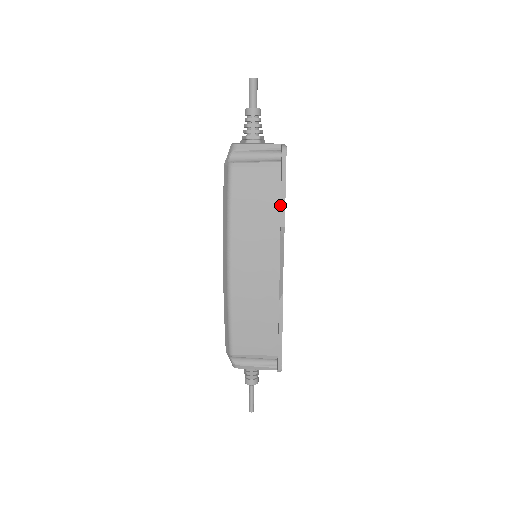
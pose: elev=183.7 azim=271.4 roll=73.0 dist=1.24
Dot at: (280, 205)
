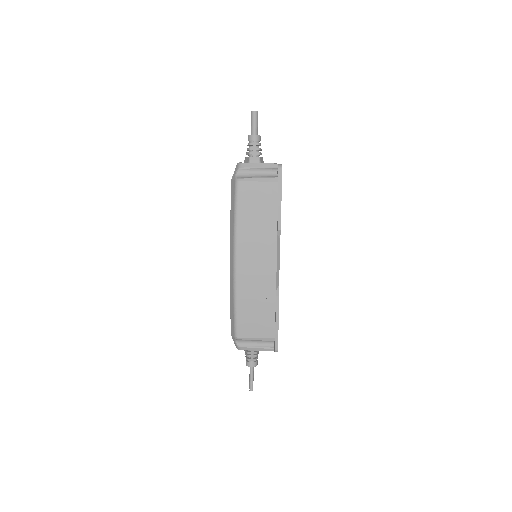
Dot at: (277, 212)
